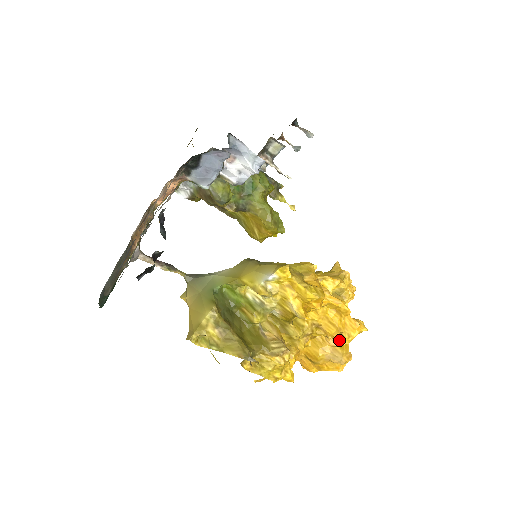
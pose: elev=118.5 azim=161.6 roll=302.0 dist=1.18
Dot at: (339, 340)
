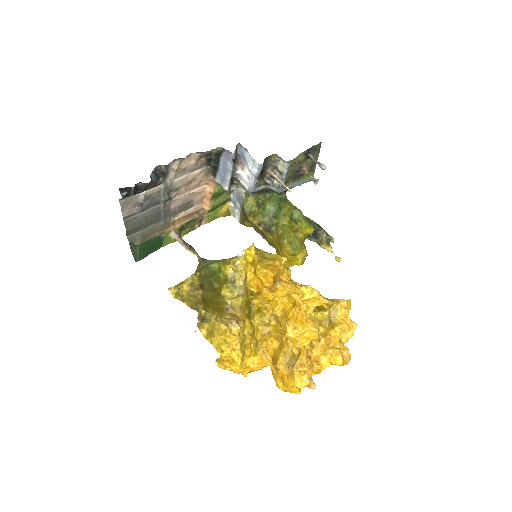
Dot at: (285, 330)
